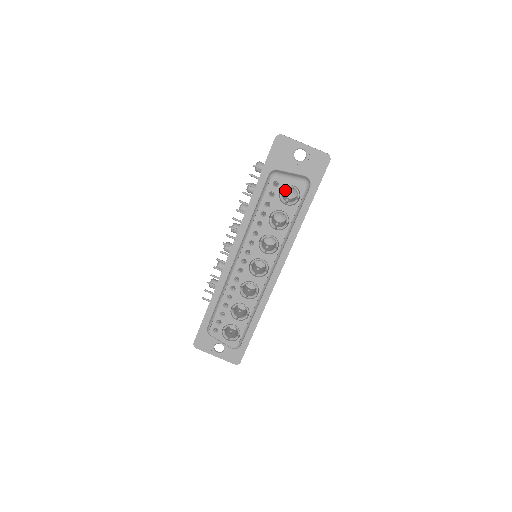
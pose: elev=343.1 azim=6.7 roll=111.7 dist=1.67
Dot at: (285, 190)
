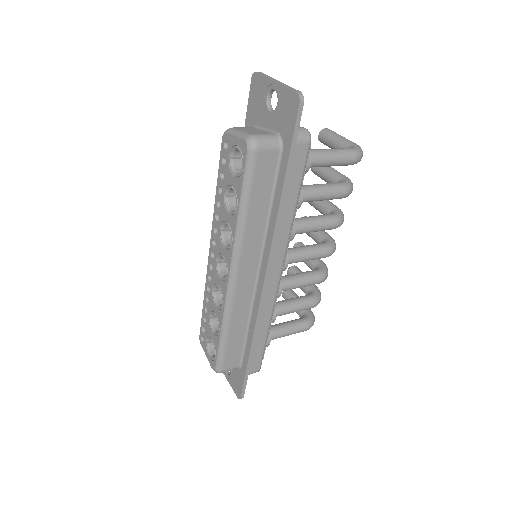
Dot at: occluded
